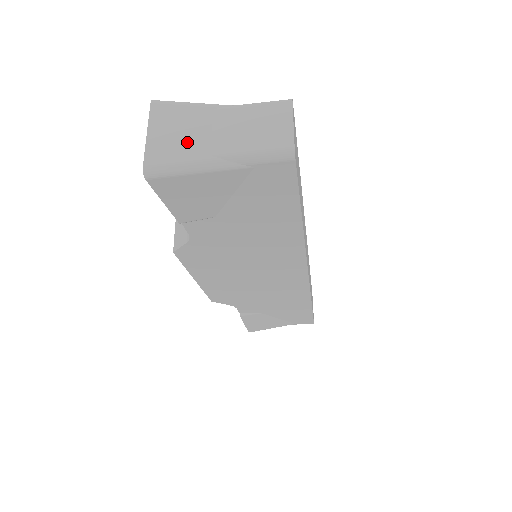
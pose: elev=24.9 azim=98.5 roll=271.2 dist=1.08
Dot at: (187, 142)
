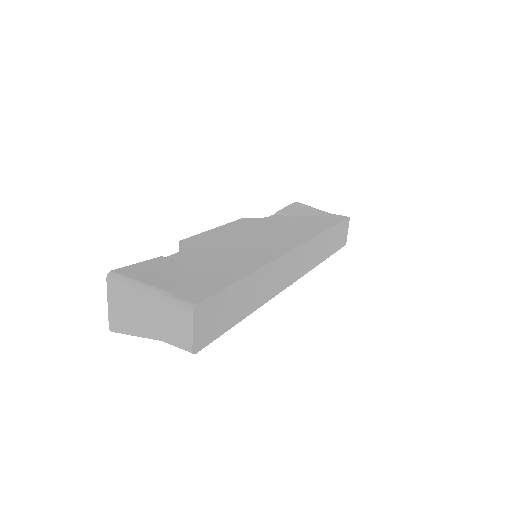
Dot at: (131, 318)
